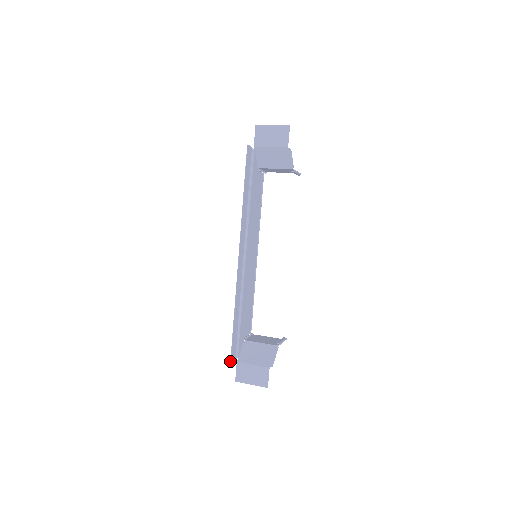
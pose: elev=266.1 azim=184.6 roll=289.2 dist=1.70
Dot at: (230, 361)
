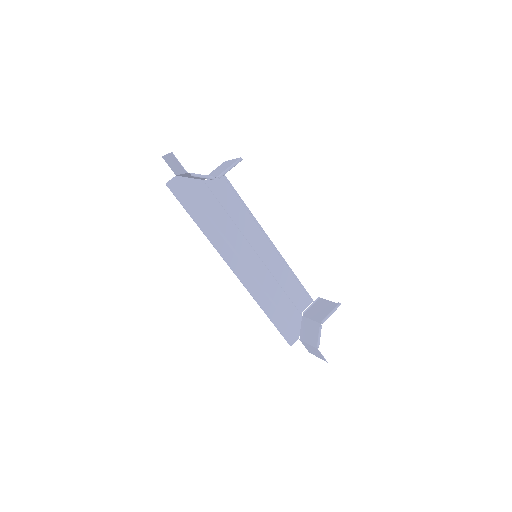
Dot at: (289, 344)
